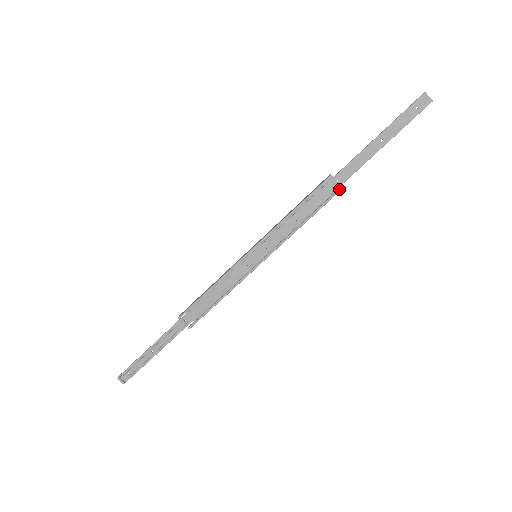
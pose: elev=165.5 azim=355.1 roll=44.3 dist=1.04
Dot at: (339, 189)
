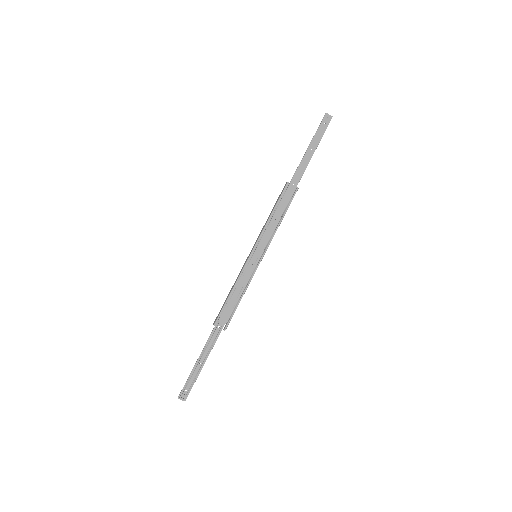
Dot at: (296, 189)
